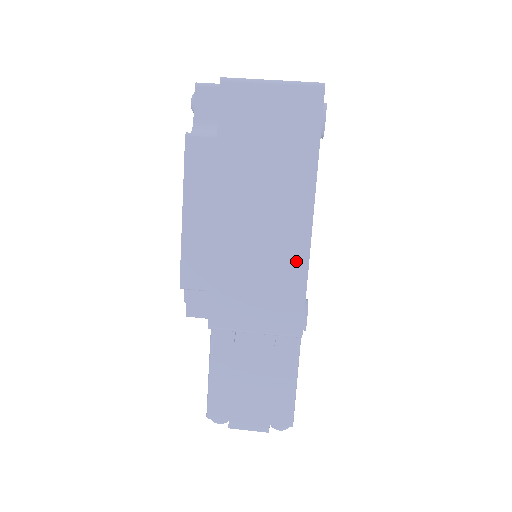
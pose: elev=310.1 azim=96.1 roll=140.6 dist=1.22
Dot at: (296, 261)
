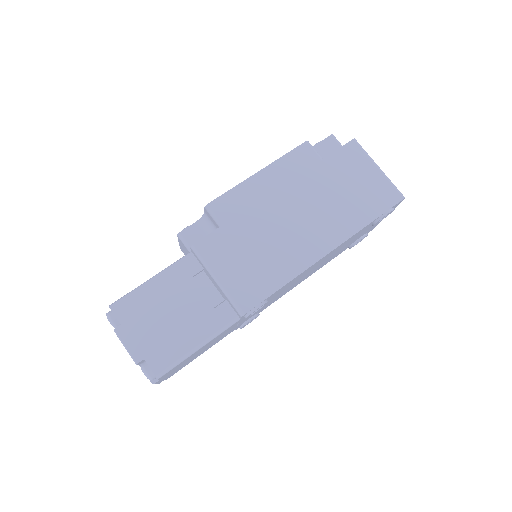
Dot at: (292, 266)
